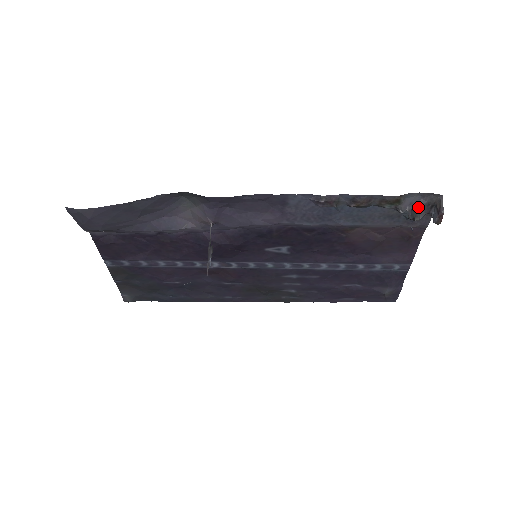
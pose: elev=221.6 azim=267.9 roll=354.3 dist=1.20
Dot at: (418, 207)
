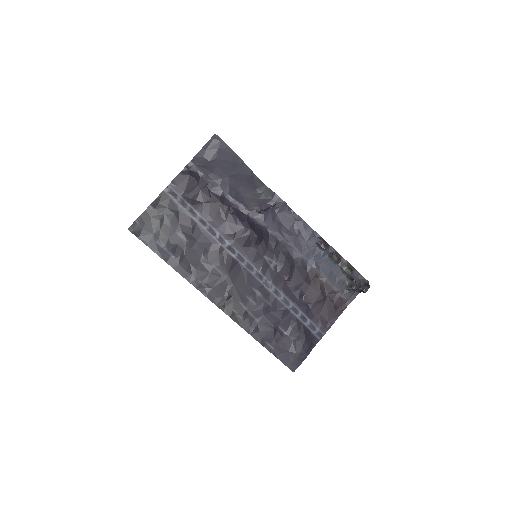
Dot at: (356, 281)
